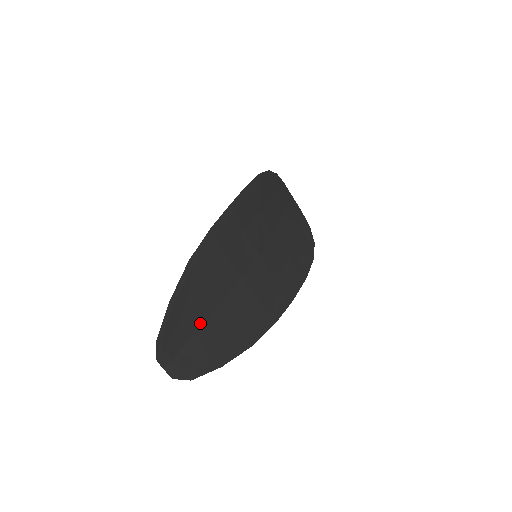
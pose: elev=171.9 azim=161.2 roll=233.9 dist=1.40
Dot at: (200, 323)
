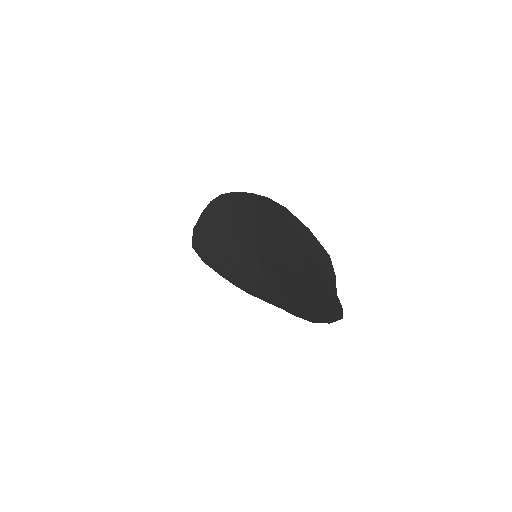
Dot at: occluded
